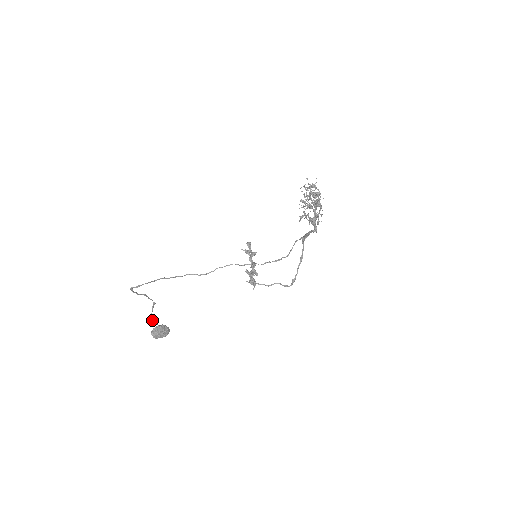
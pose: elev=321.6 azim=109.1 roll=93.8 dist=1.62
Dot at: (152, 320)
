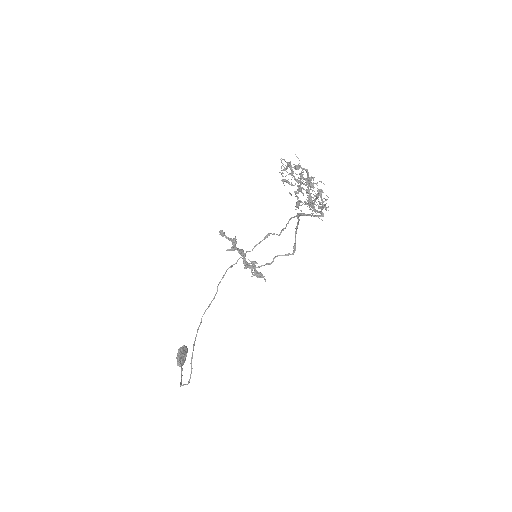
Dot at: occluded
